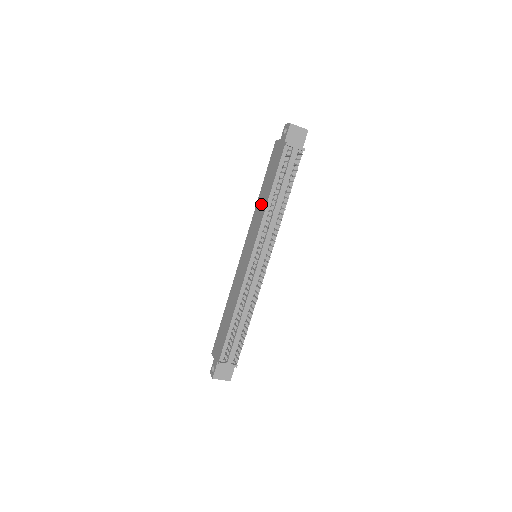
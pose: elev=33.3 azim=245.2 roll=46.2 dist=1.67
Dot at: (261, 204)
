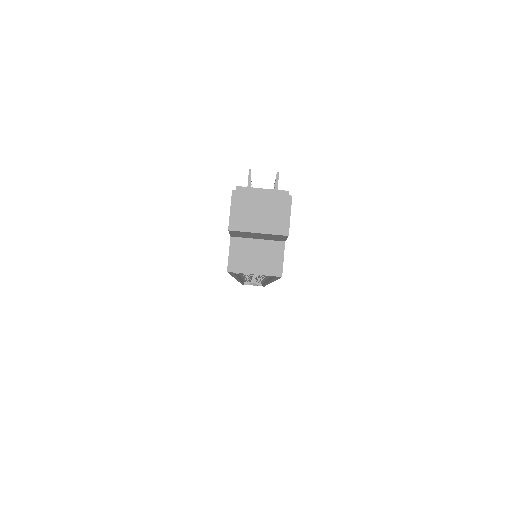
Dot at: occluded
